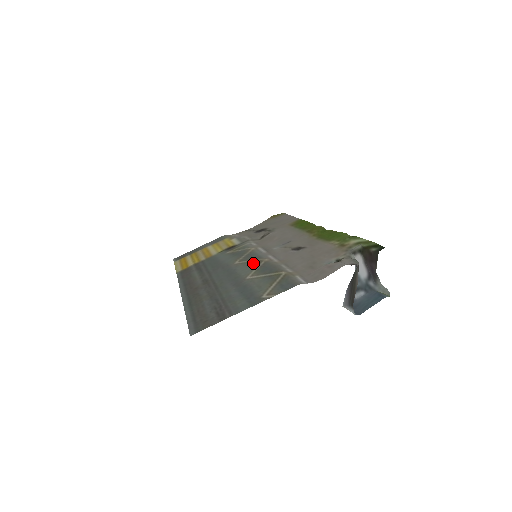
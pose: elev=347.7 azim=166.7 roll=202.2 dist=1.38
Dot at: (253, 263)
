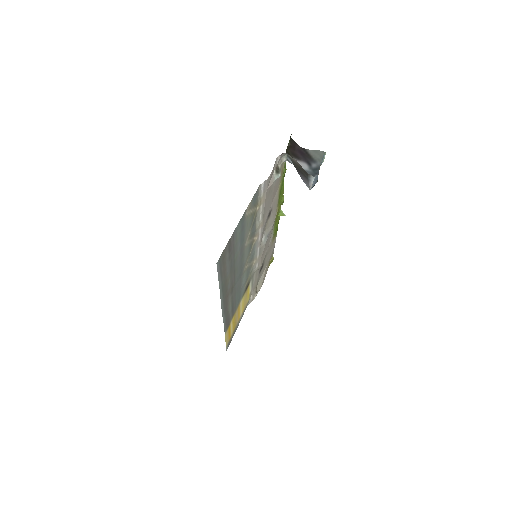
Dot at: (250, 248)
